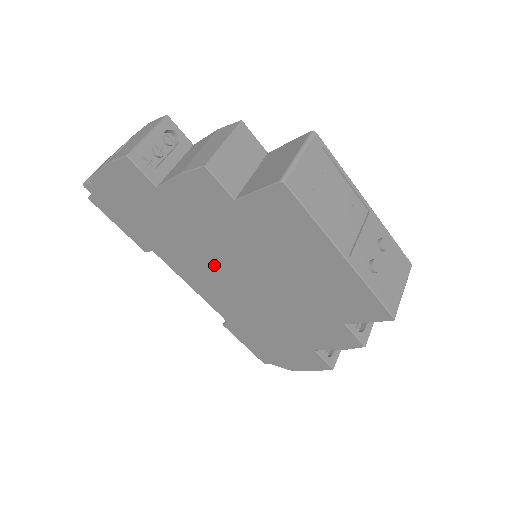
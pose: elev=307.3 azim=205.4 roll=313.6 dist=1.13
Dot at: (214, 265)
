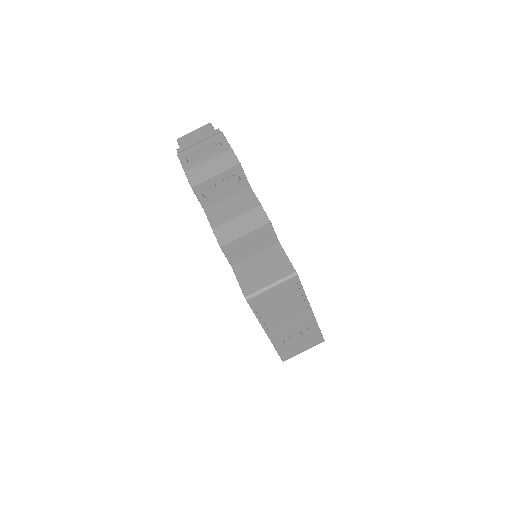
Dot at: occluded
